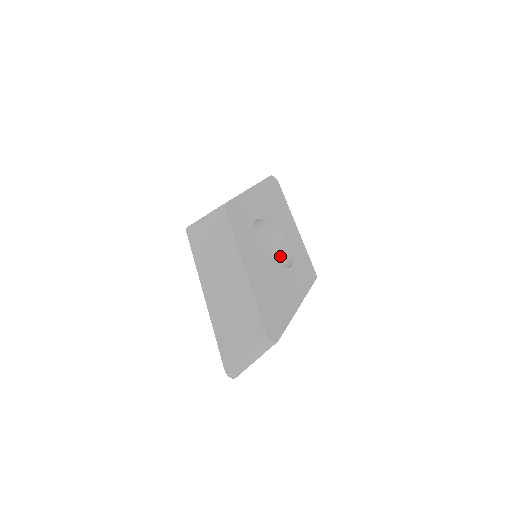
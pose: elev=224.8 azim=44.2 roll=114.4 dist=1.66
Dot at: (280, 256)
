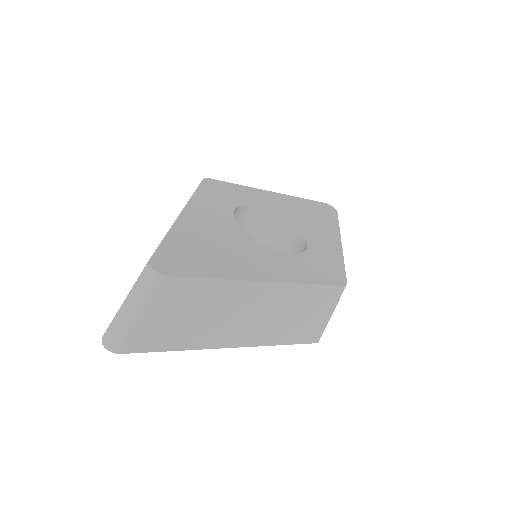
Dot at: occluded
